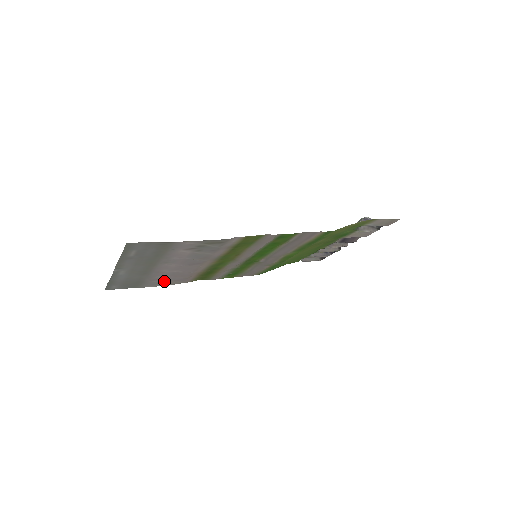
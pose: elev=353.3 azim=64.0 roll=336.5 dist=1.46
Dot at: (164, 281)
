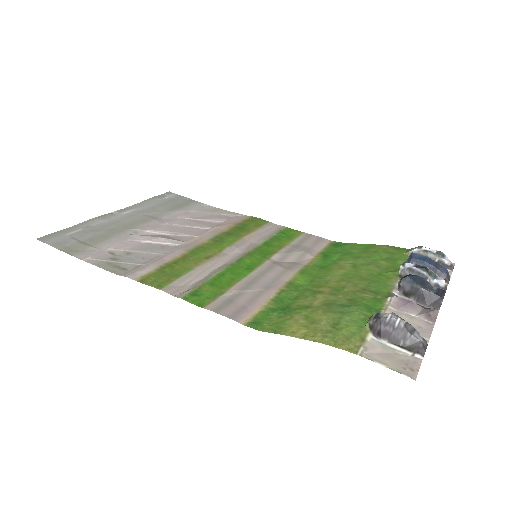
Dot at: (205, 212)
